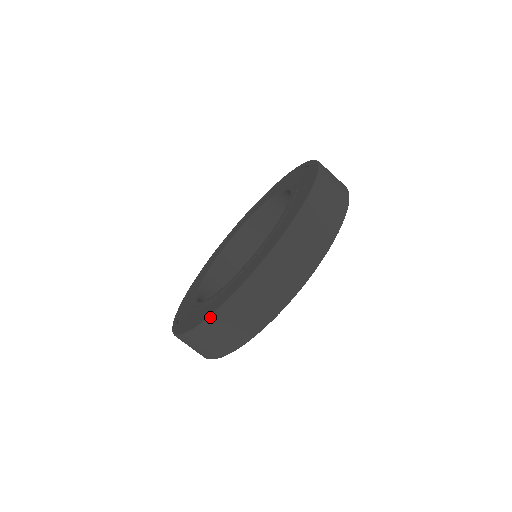
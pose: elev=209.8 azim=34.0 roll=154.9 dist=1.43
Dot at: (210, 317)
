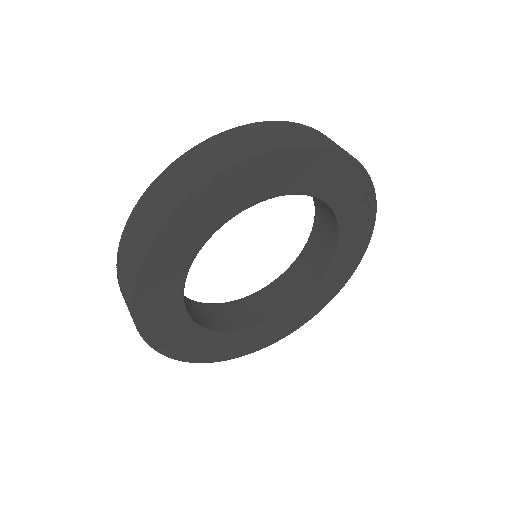
Dot at: (130, 214)
